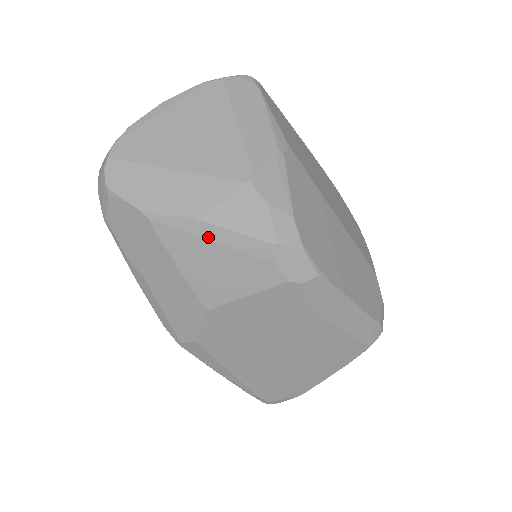
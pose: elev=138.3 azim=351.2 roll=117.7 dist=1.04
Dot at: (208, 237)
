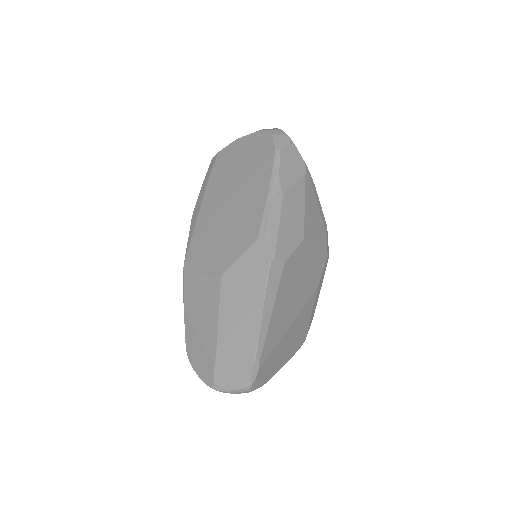
Dot at: (316, 198)
